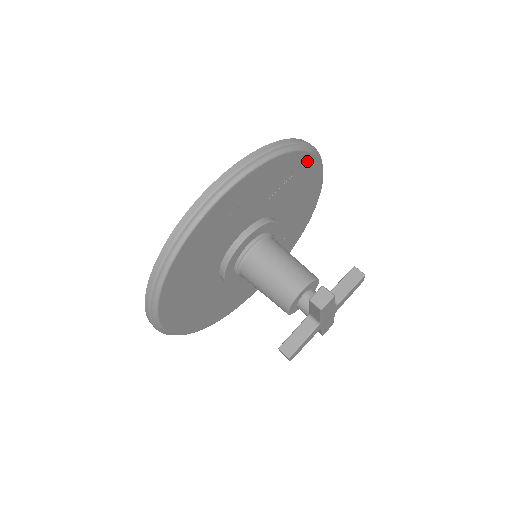
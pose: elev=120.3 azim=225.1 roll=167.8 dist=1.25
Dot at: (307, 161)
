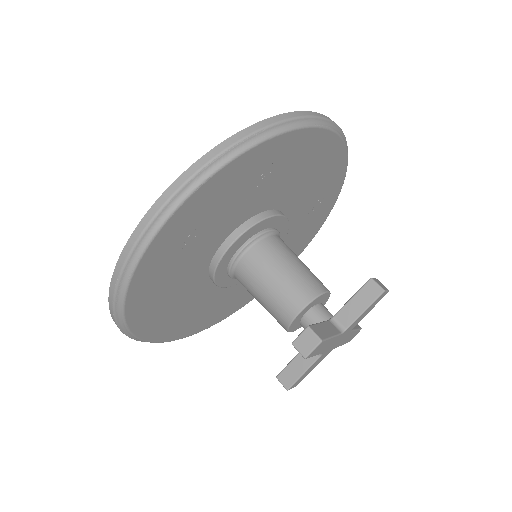
Dot at: (297, 139)
